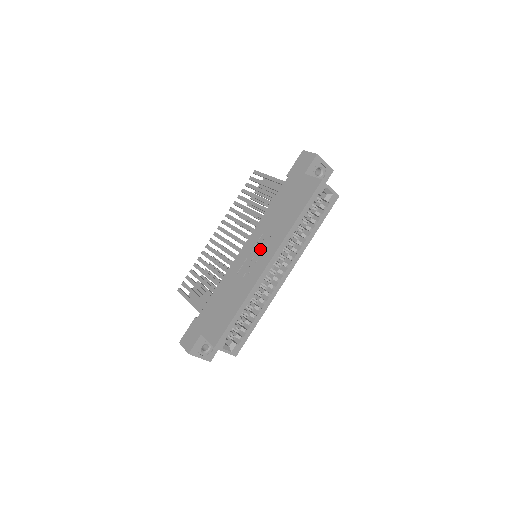
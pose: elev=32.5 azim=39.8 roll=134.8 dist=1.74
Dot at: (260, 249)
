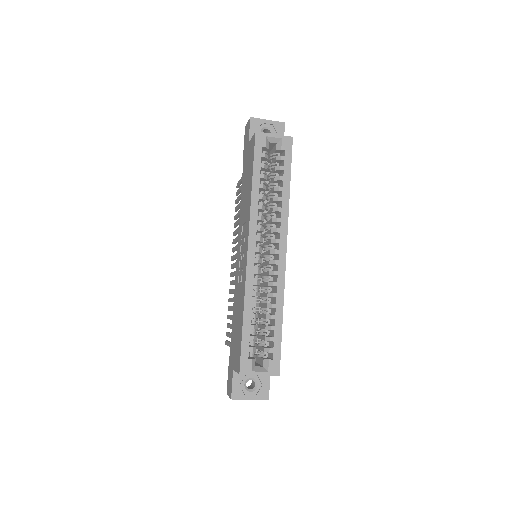
Dot at: (242, 242)
